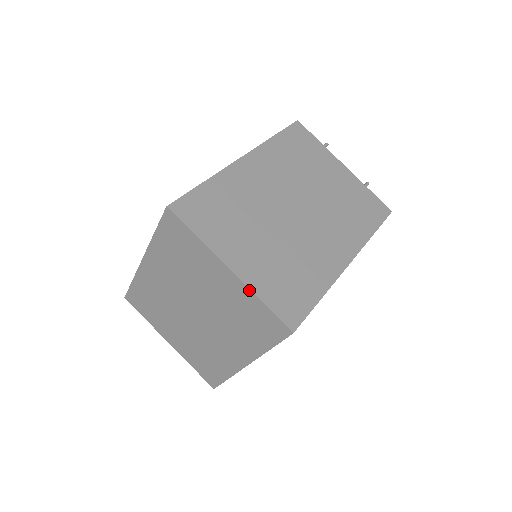
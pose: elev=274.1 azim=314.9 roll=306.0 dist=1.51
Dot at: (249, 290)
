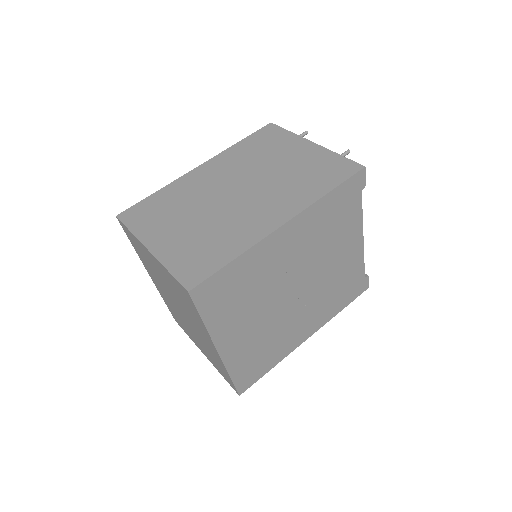
Dot at: (160, 263)
